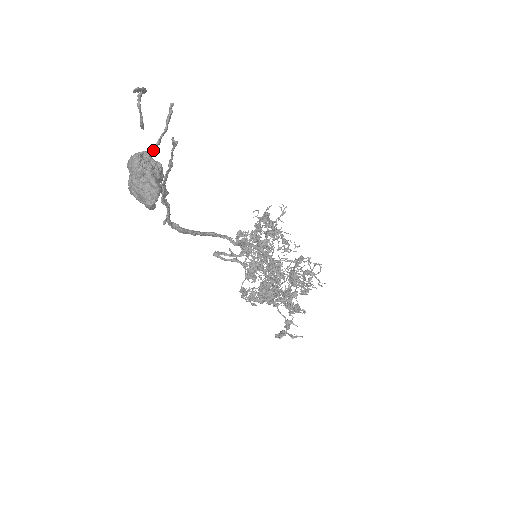
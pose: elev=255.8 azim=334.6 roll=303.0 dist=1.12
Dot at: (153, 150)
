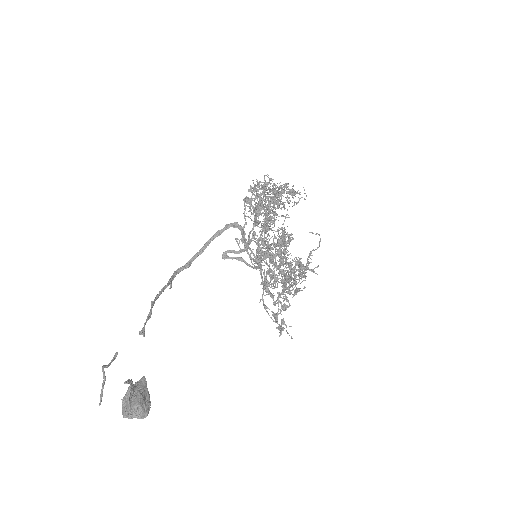
Dot at: (131, 389)
